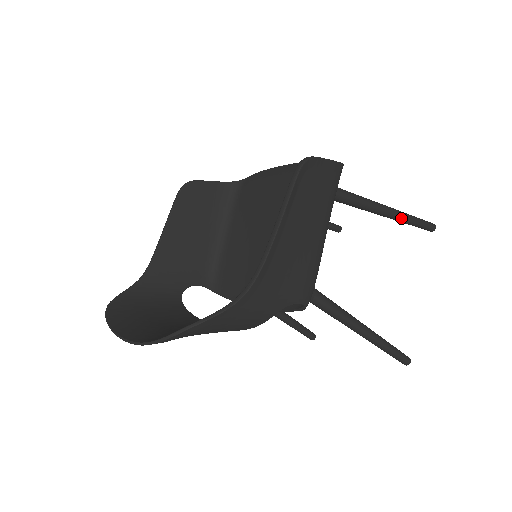
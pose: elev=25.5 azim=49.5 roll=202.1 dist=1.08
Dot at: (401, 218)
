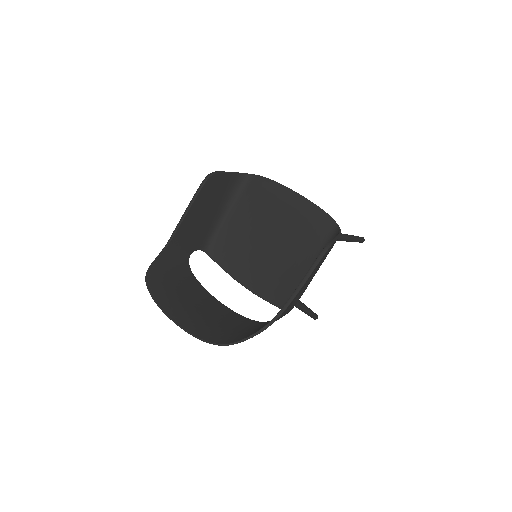
Dot at: (350, 241)
